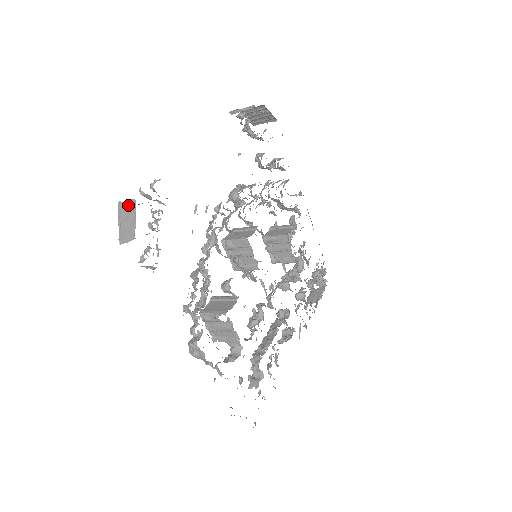
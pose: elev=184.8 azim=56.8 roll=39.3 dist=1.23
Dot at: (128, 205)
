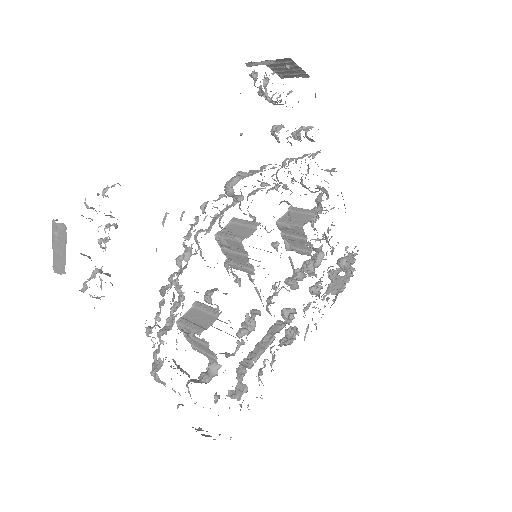
Dot at: (55, 234)
